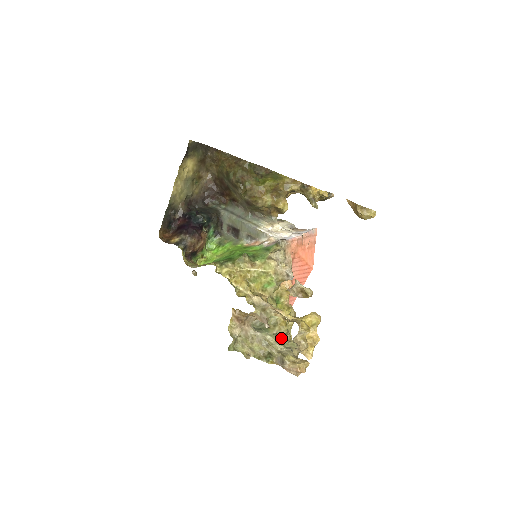
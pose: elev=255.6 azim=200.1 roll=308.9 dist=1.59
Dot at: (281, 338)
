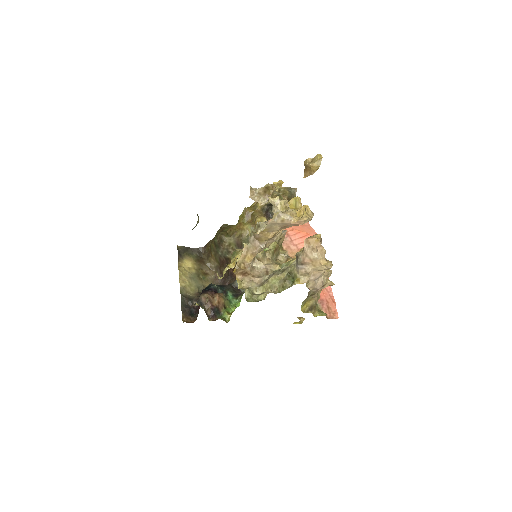
Dot at: occluded
